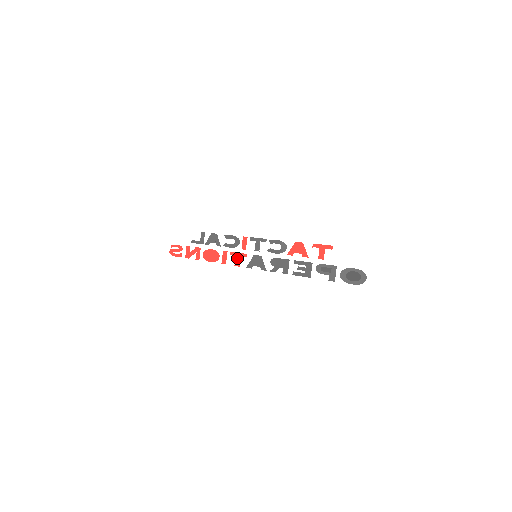
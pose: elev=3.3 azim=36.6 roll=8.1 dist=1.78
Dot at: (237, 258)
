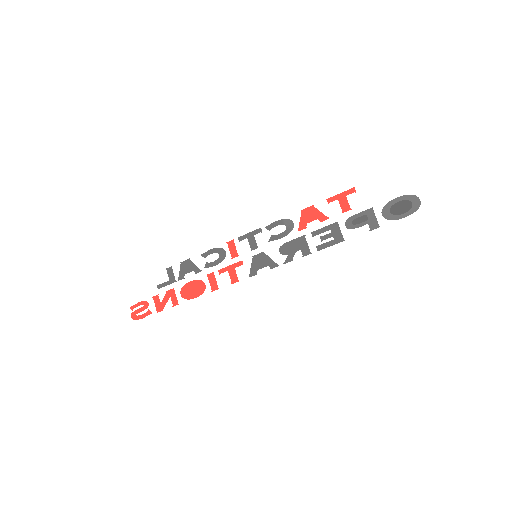
Dot at: (231, 273)
